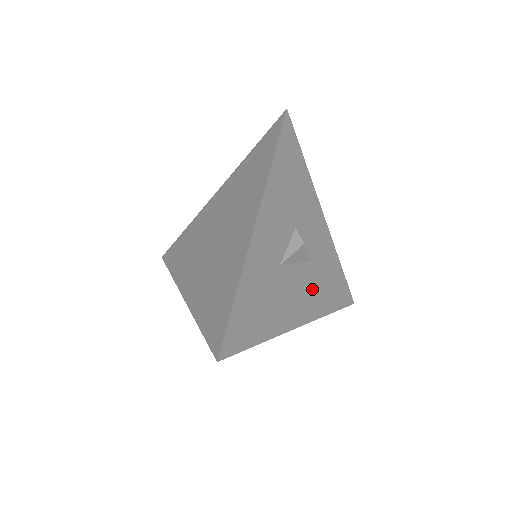
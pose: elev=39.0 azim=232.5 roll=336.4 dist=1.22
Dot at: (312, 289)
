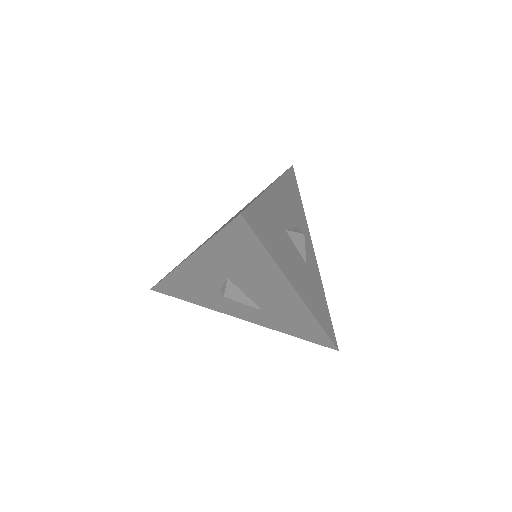
Dot at: (307, 283)
